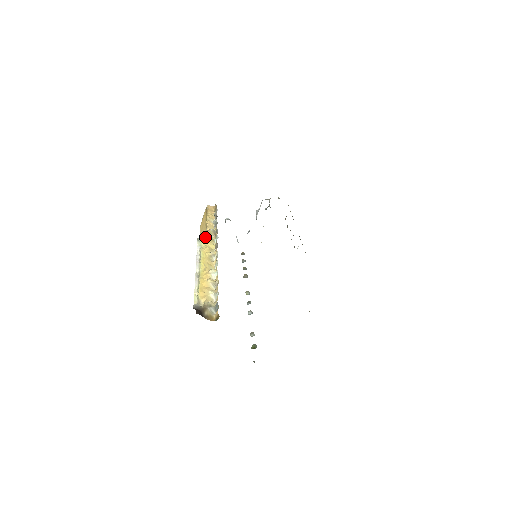
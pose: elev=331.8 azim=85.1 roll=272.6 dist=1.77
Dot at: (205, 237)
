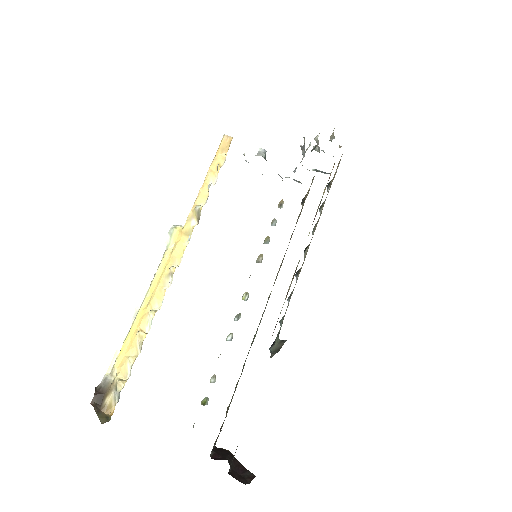
Dot at: occluded
